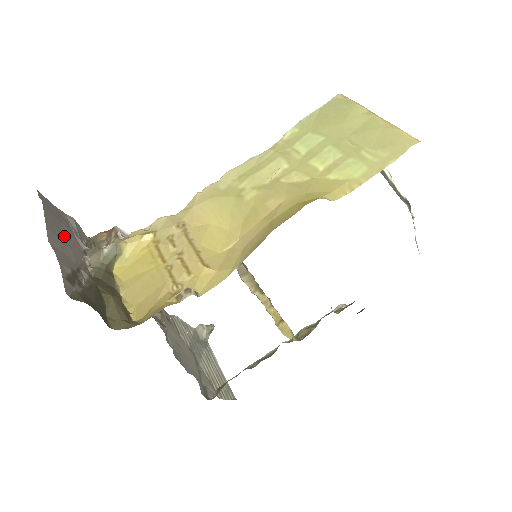
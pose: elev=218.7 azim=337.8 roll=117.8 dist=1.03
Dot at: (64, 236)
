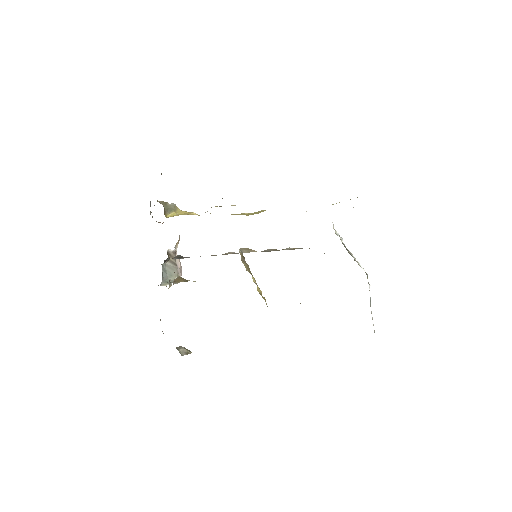
Dot at: occluded
